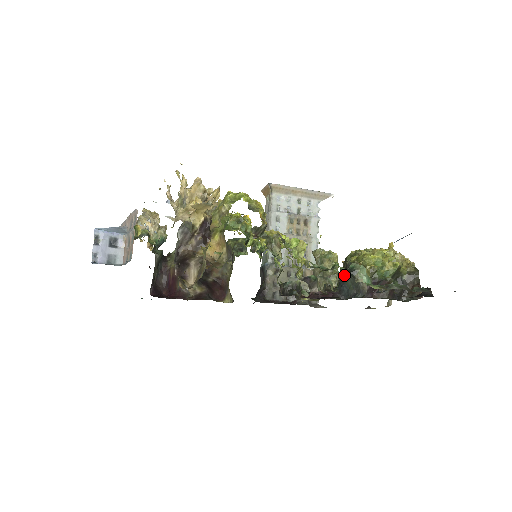
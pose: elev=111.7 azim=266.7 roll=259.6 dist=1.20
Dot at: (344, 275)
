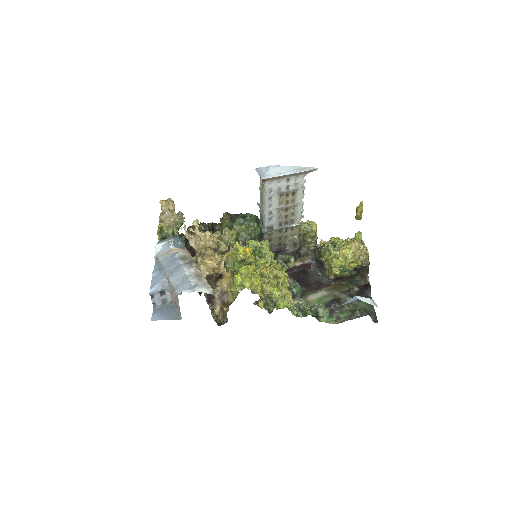
Dot at: (318, 261)
